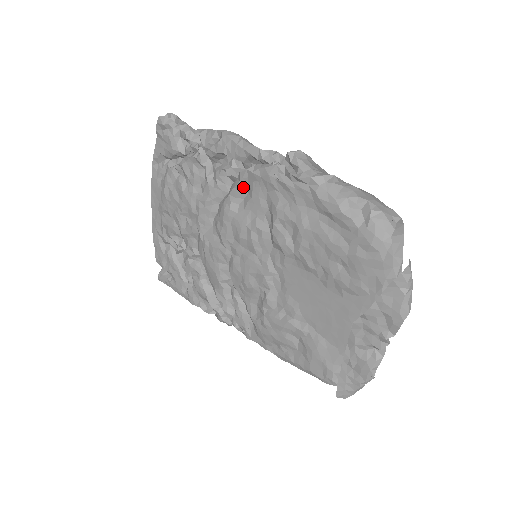
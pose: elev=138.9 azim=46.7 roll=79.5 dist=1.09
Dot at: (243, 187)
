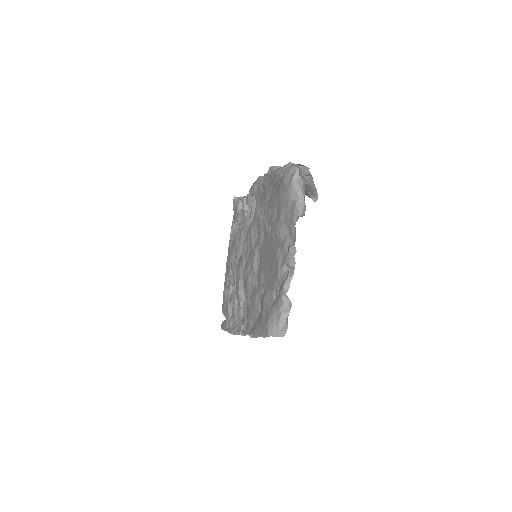
Dot at: (254, 207)
